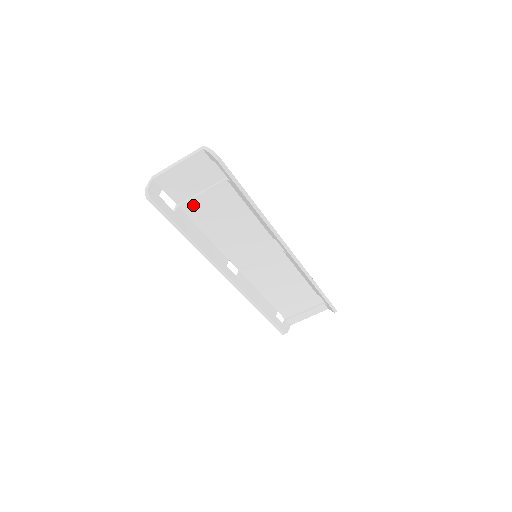
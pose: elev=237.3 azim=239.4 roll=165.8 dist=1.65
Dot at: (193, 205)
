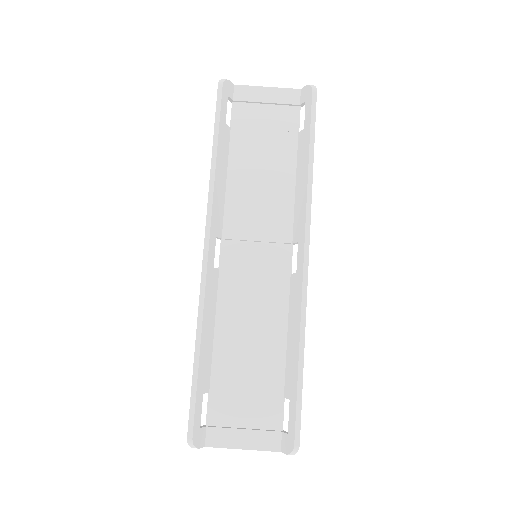
Dot at: (245, 138)
